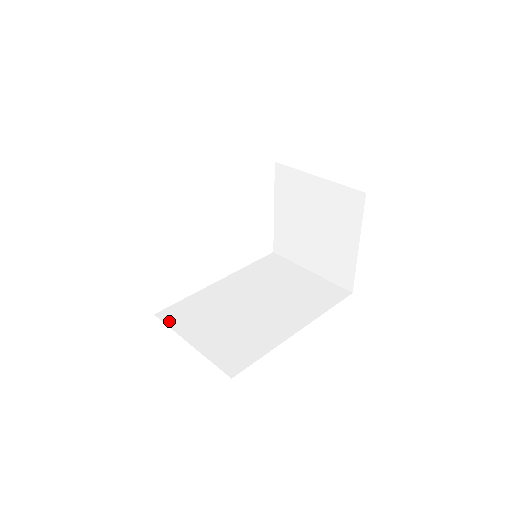
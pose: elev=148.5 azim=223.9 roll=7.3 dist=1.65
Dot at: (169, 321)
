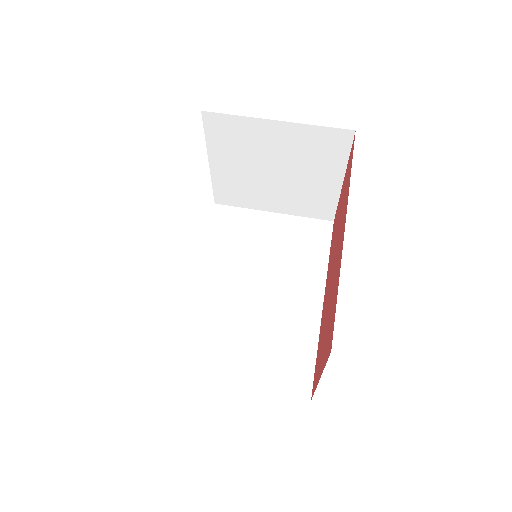
Dot at: (189, 371)
